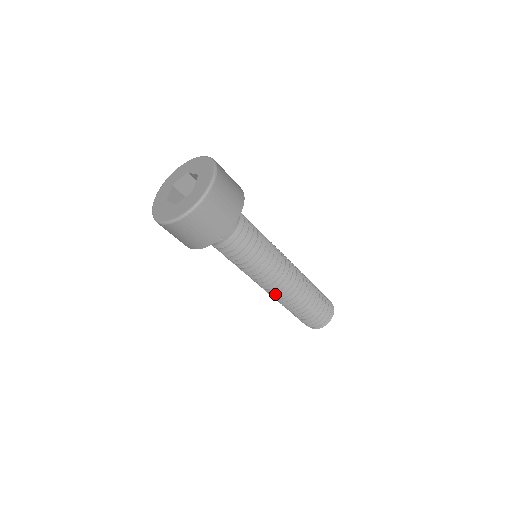
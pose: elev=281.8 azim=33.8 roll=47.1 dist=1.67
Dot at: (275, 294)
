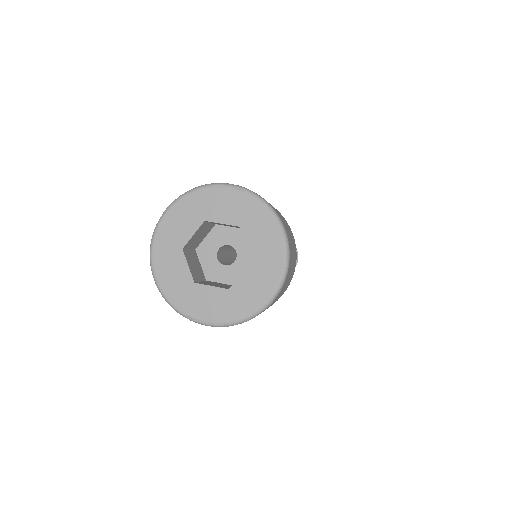
Dot at: occluded
